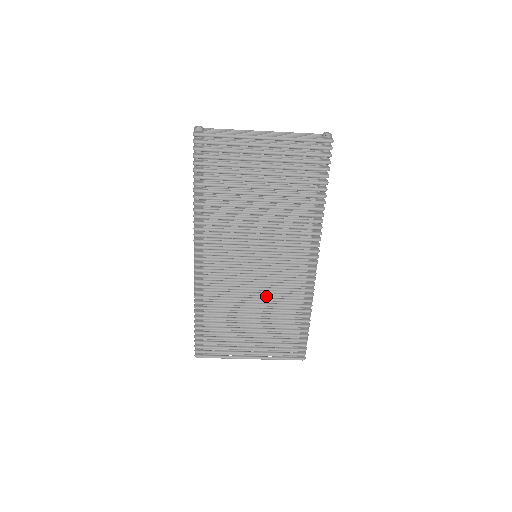
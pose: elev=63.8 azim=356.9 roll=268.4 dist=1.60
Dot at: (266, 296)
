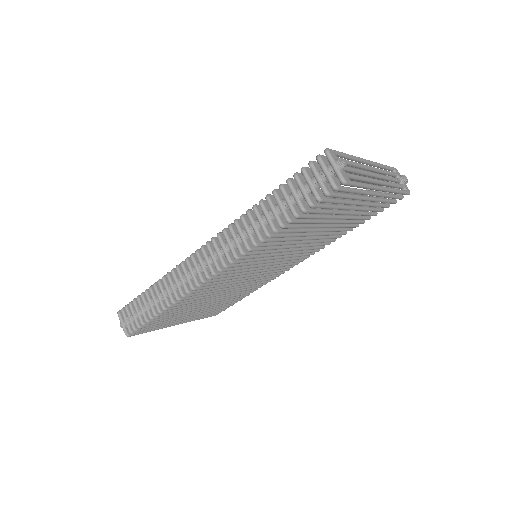
Dot at: occluded
